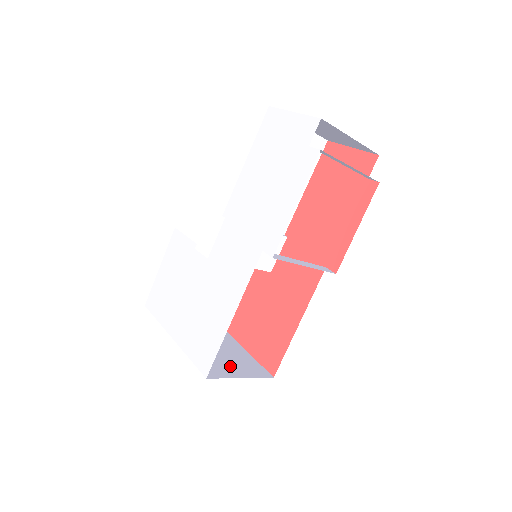
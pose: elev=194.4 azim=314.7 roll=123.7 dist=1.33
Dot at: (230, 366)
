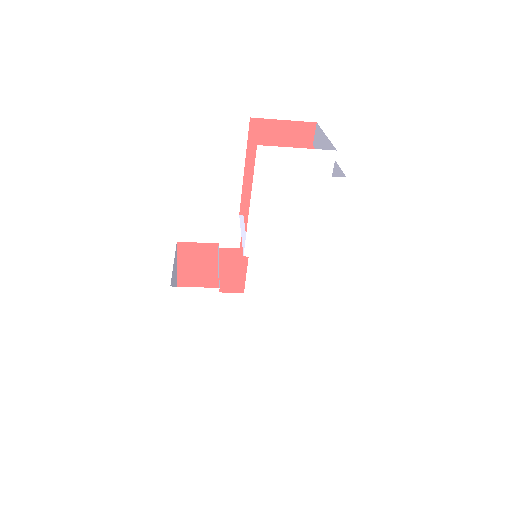
Dot at: occluded
